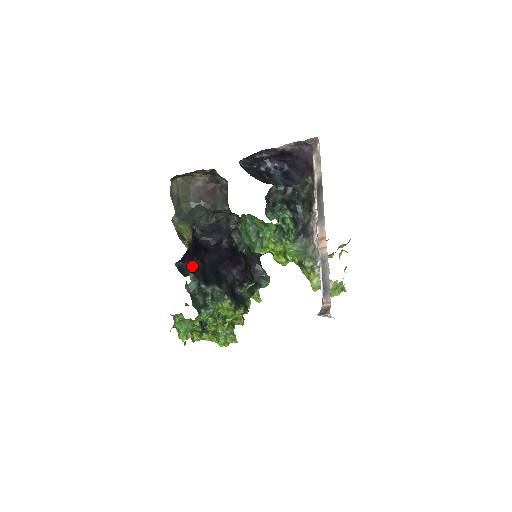
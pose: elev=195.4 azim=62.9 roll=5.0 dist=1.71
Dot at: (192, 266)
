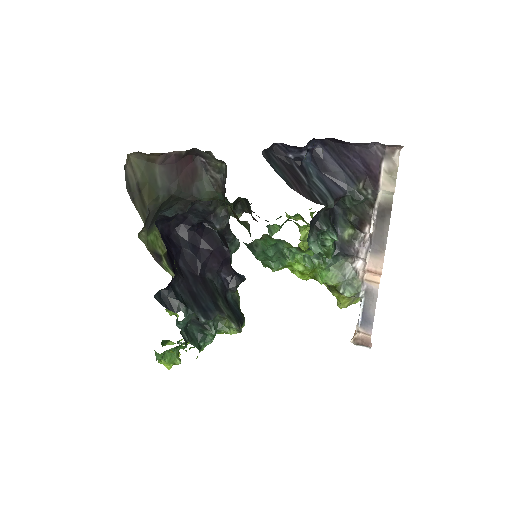
Dot at: (174, 288)
